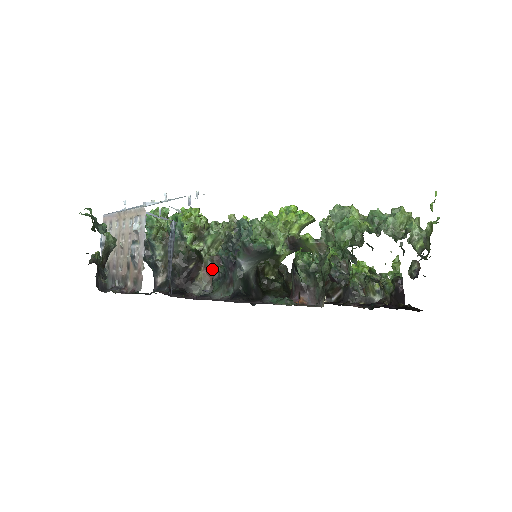
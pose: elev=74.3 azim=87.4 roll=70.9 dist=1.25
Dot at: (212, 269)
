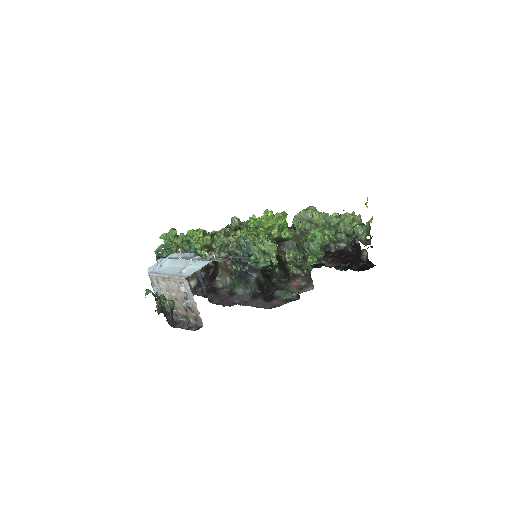
Dot at: (226, 266)
